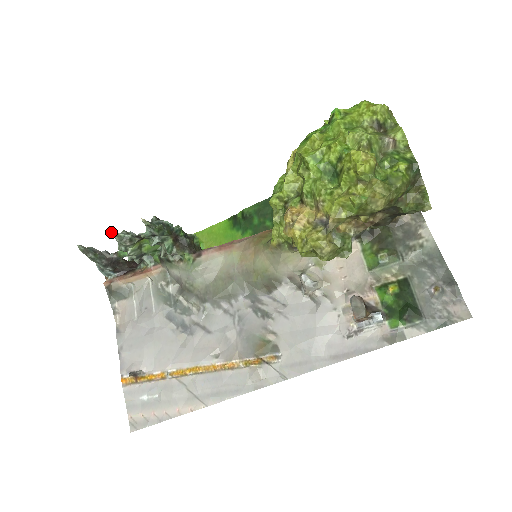
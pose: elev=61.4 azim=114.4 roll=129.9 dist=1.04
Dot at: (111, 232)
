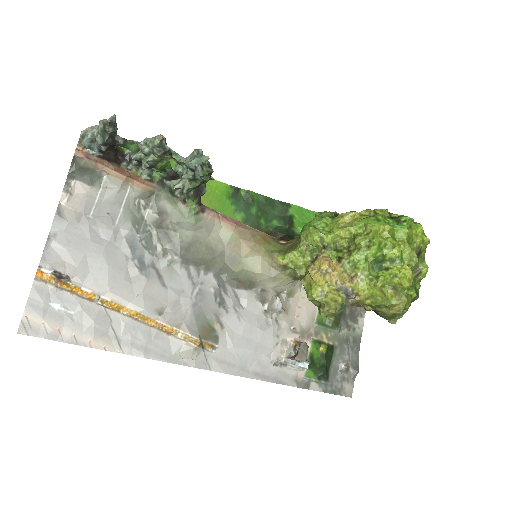
Dot at: (161, 135)
